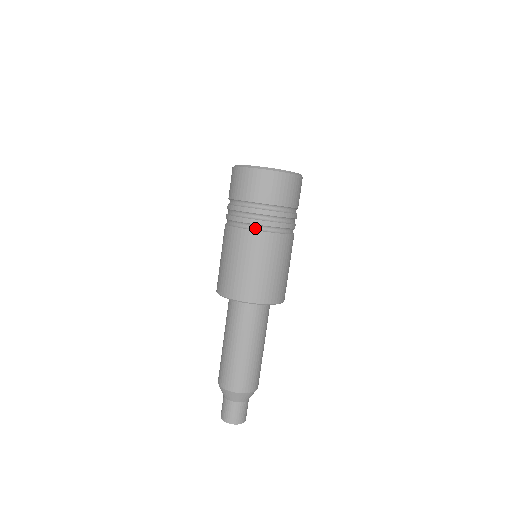
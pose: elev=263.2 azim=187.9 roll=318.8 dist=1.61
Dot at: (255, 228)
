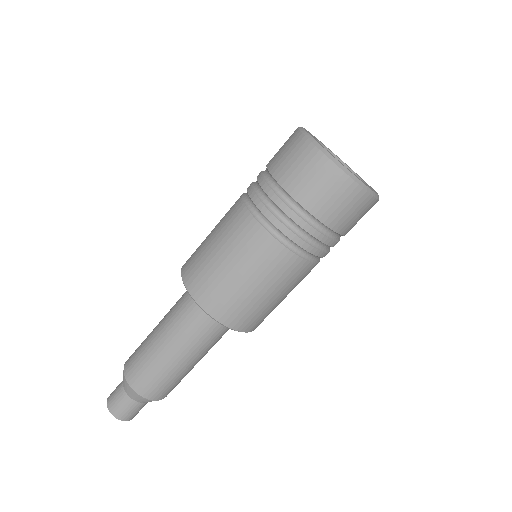
Dot at: (314, 259)
